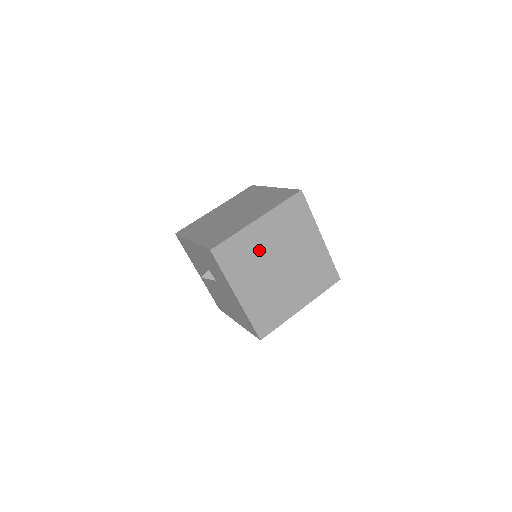
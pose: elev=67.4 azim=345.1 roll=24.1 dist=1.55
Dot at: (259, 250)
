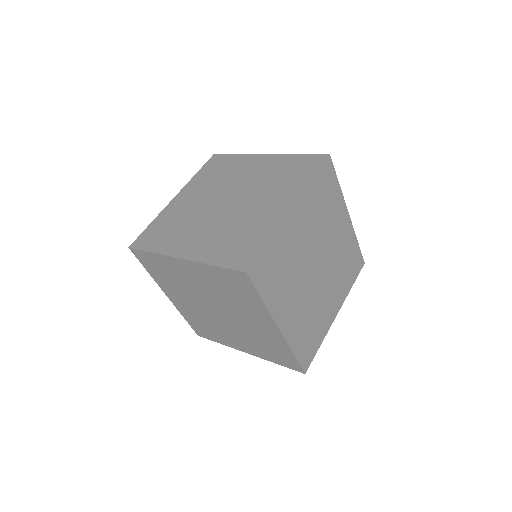
Dot at: (187, 283)
